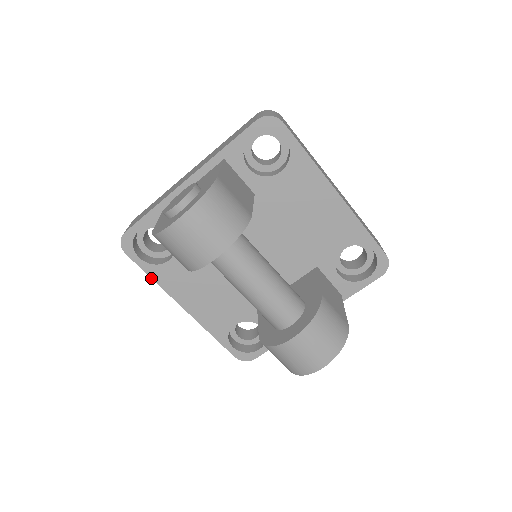
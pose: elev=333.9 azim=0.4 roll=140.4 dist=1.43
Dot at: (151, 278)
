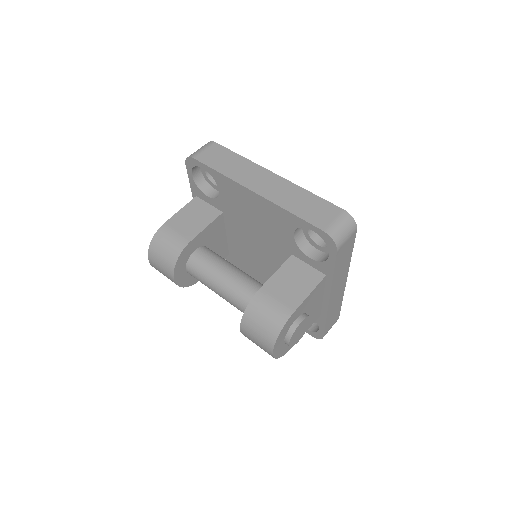
Dot at: occluded
